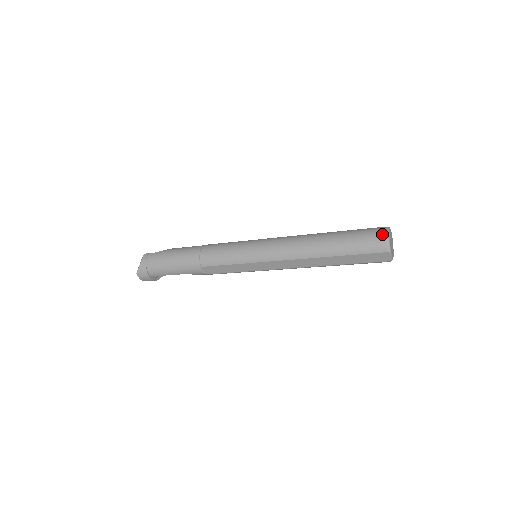
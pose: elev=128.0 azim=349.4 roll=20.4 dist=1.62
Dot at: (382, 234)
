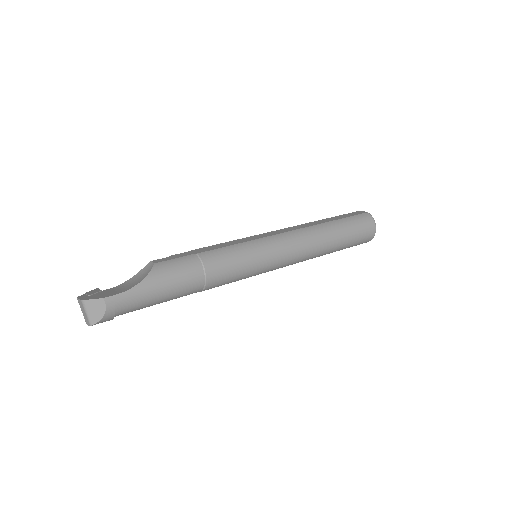
Dot at: (374, 231)
